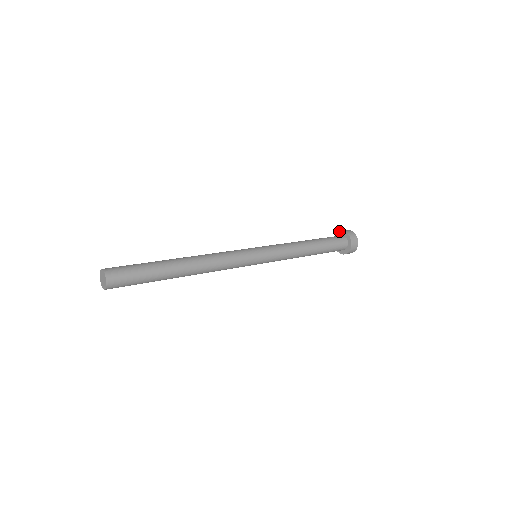
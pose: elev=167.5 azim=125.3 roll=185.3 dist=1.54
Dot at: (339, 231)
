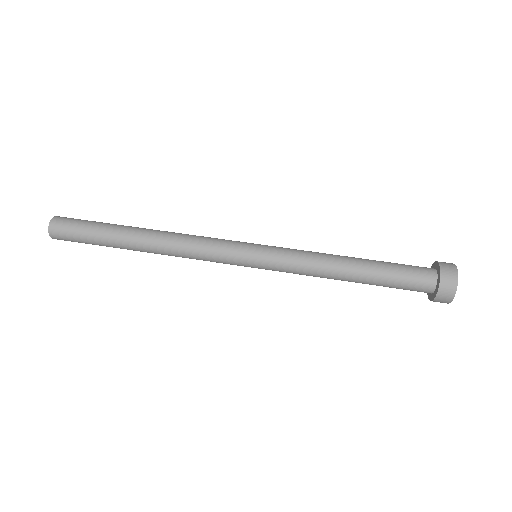
Dot at: (437, 261)
